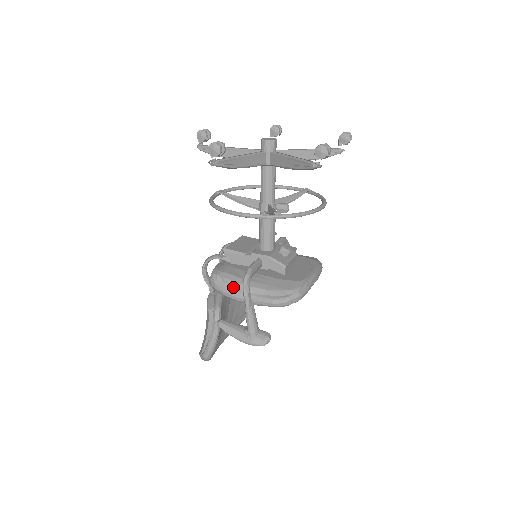
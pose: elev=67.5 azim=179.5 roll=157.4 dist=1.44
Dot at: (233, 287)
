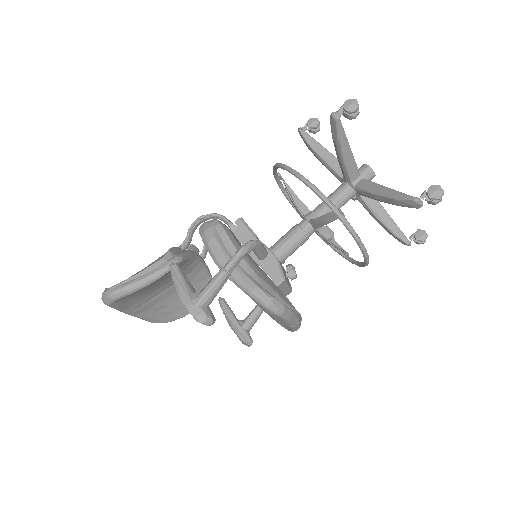
Dot at: (225, 245)
